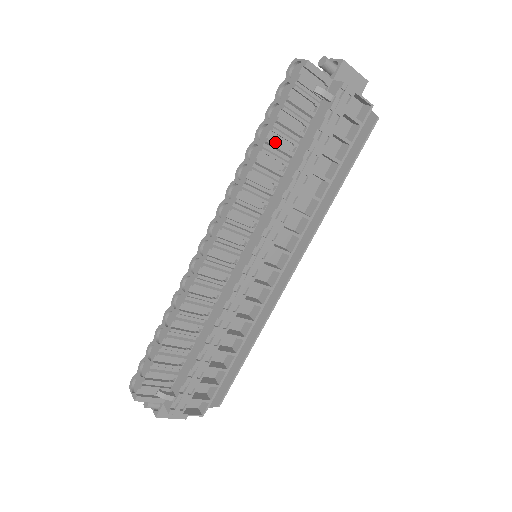
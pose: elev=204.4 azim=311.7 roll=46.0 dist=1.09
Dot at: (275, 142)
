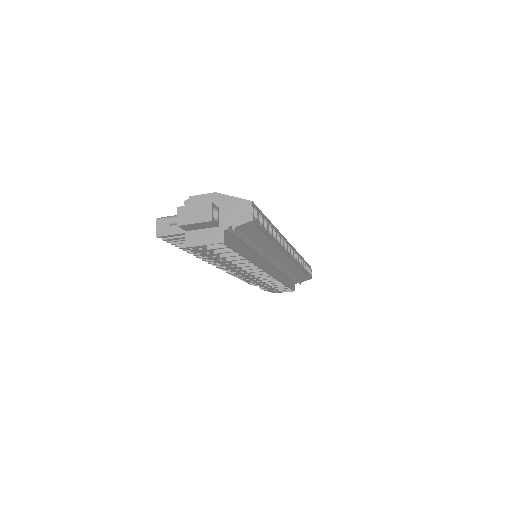
Dot at: occluded
